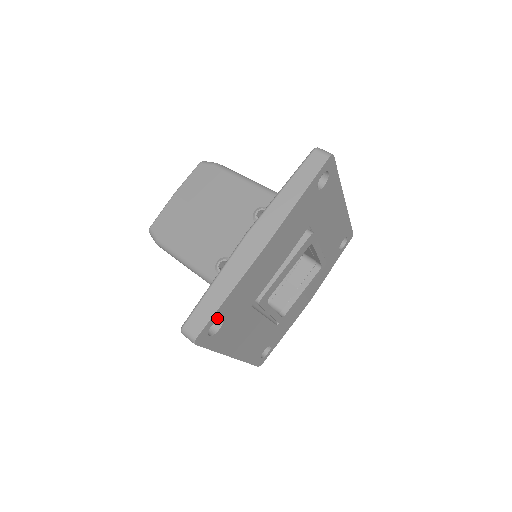
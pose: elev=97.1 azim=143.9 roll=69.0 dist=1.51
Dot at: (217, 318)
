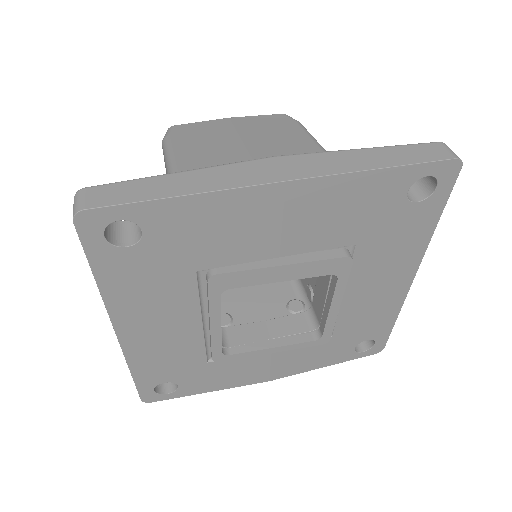
Dot at: (136, 218)
